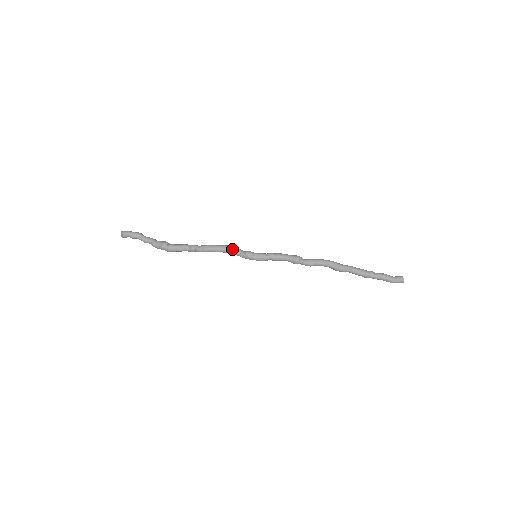
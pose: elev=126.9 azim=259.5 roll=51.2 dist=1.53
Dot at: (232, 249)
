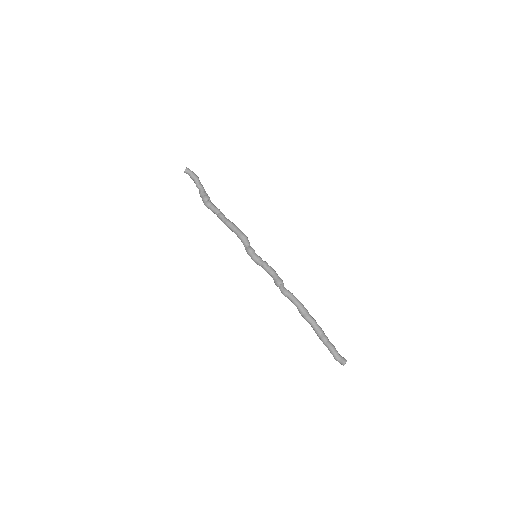
Dot at: (243, 238)
